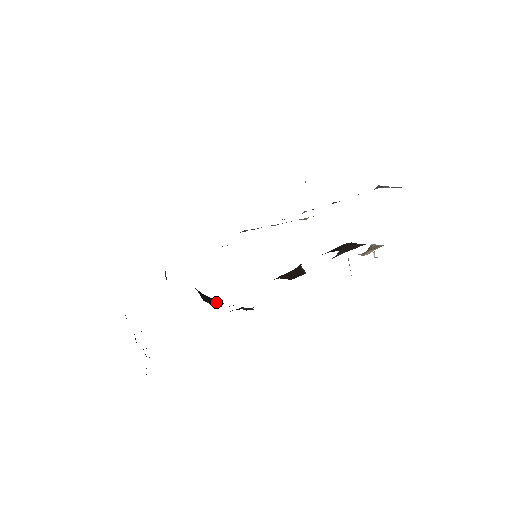
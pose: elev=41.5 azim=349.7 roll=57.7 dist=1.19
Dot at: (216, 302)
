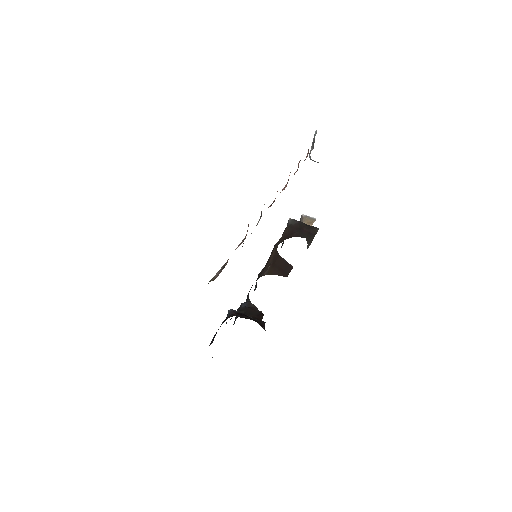
Dot at: (261, 323)
